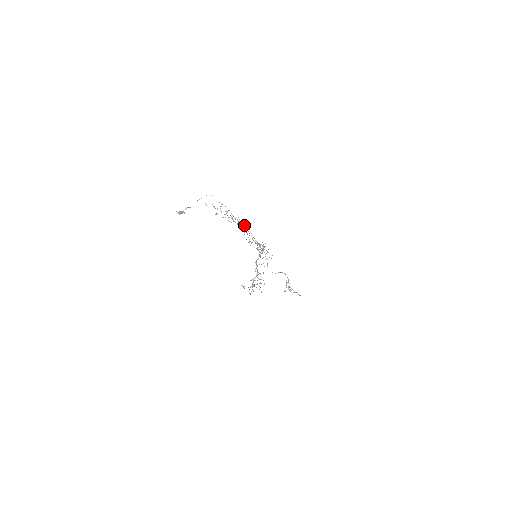
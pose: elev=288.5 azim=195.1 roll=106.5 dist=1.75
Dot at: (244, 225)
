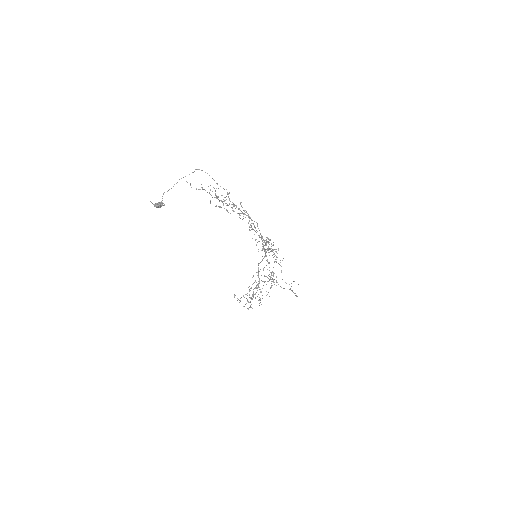
Dot at: (250, 217)
